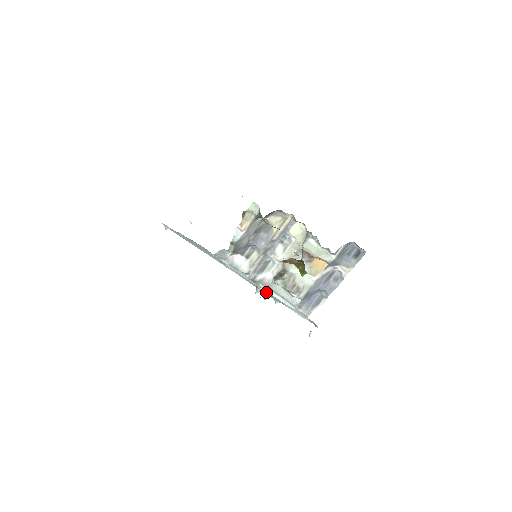
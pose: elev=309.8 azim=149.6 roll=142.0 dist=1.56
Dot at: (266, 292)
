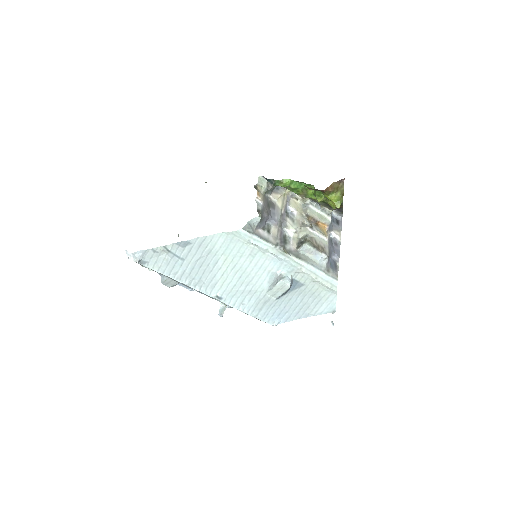
Dot at: (289, 276)
